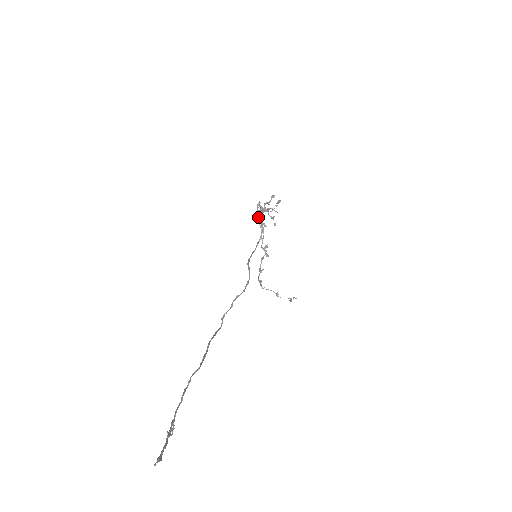
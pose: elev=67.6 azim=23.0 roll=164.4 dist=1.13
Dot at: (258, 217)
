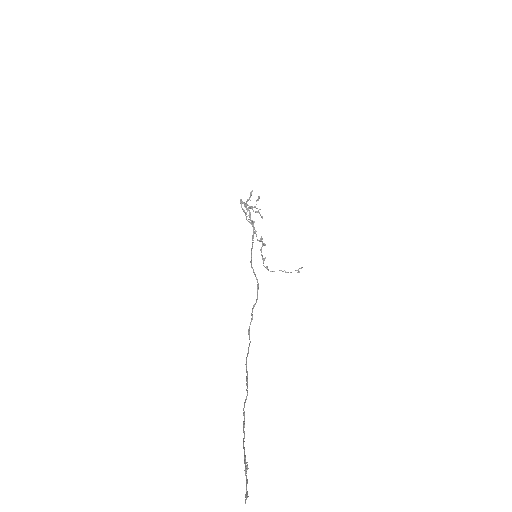
Dot at: (245, 214)
